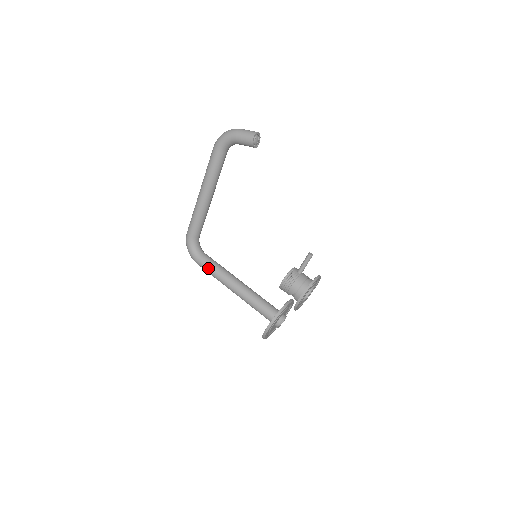
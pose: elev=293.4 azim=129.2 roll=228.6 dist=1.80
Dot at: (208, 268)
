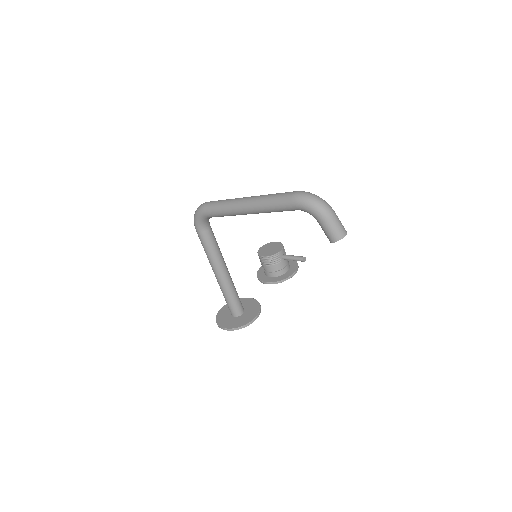
Dot at: (204, 245)
